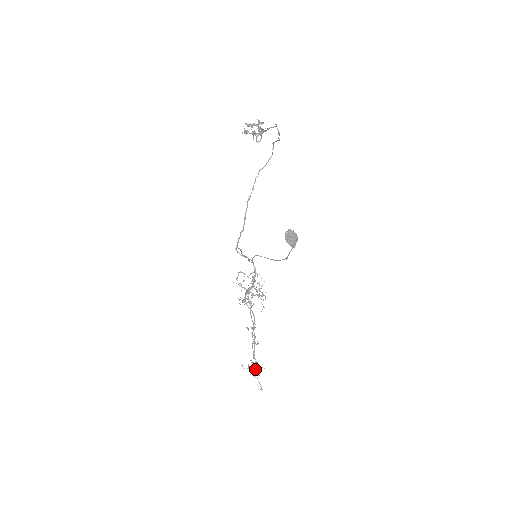
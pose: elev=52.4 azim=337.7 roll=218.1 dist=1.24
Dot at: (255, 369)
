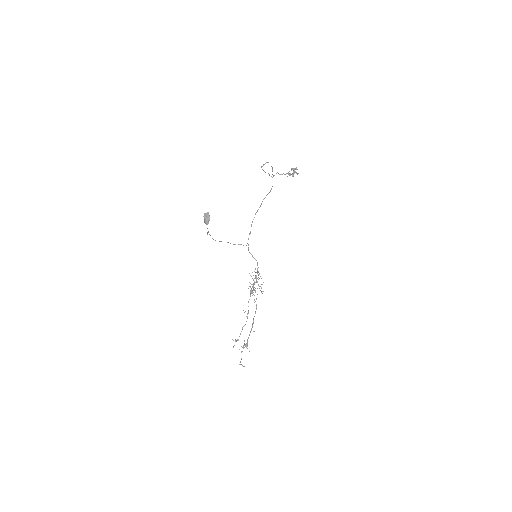
Dot at: (243, 347)
